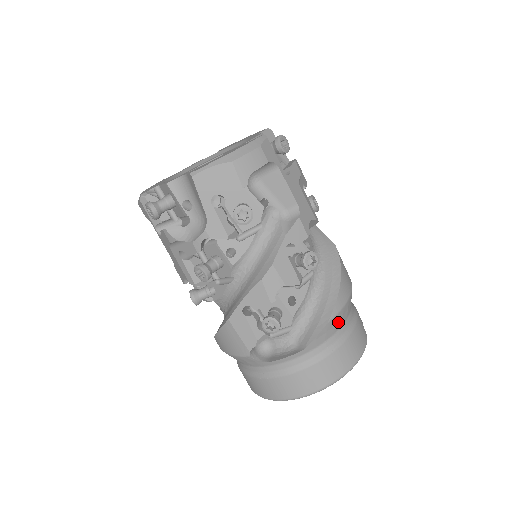
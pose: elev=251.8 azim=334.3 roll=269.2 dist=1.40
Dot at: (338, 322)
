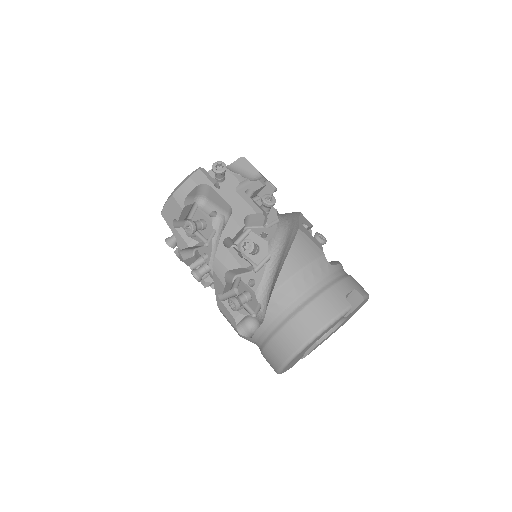
Dot at: (289, 293)
